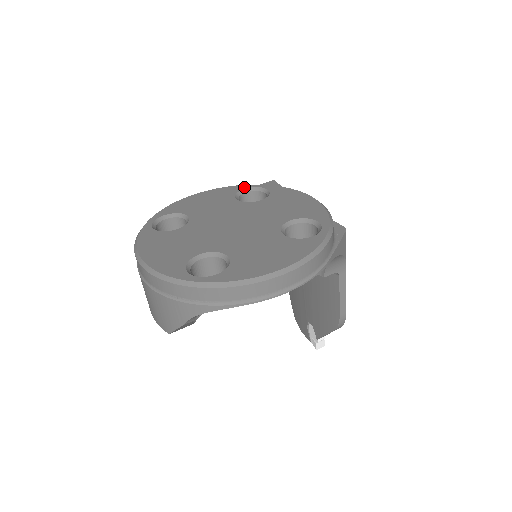
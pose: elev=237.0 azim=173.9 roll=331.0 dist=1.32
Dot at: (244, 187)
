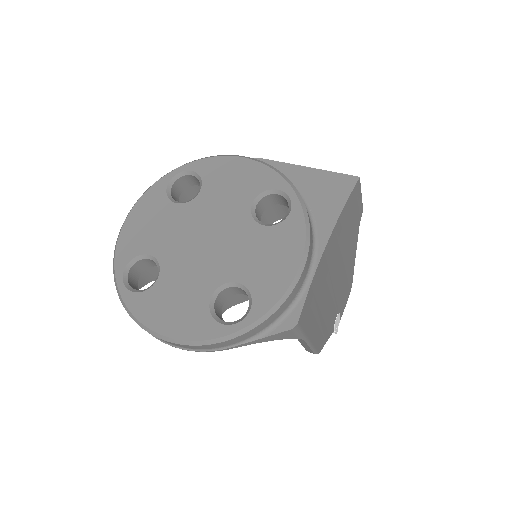
Dot at: (281, 186)
